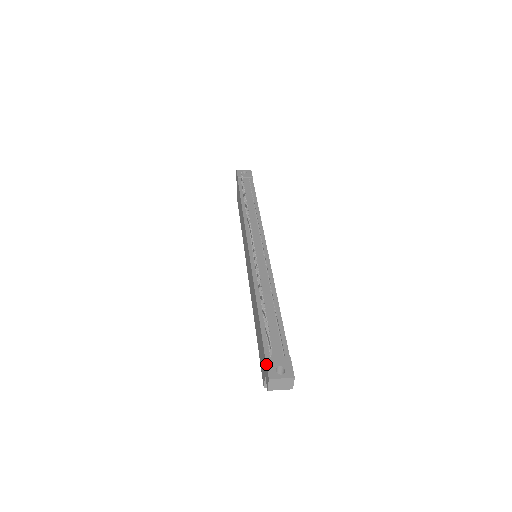
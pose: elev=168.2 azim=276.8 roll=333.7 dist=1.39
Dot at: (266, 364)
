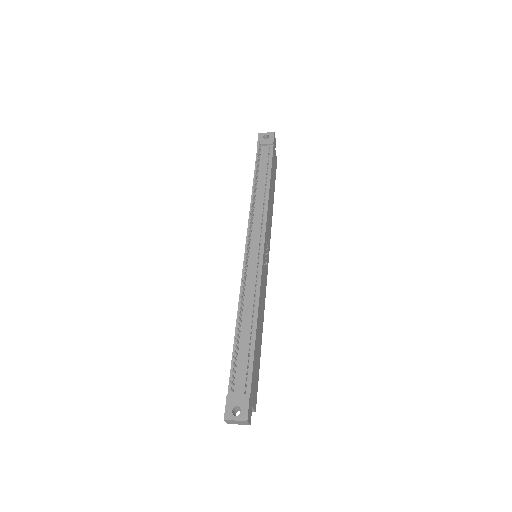
Dot at: occluded
